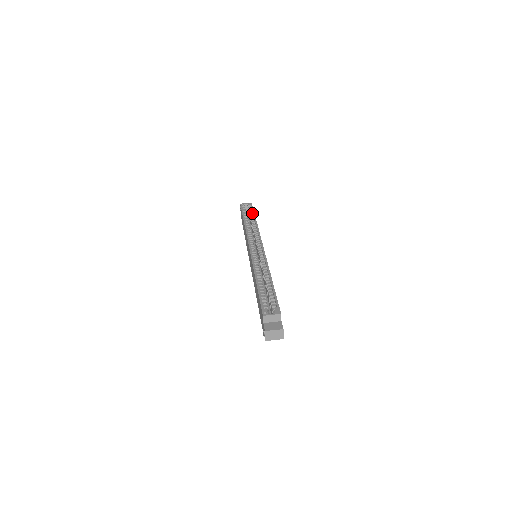
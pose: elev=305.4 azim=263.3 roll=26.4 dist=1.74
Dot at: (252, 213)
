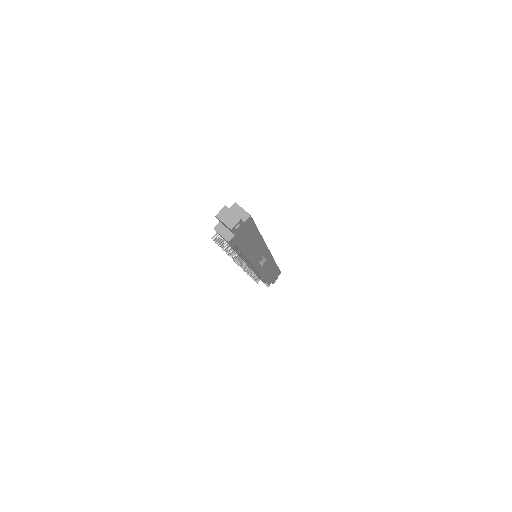
Dot at: occluded
